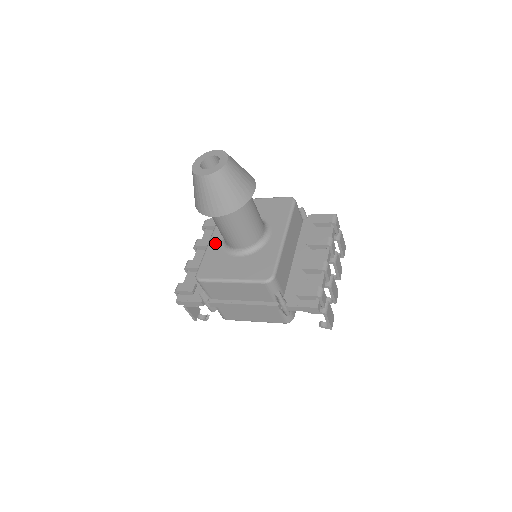
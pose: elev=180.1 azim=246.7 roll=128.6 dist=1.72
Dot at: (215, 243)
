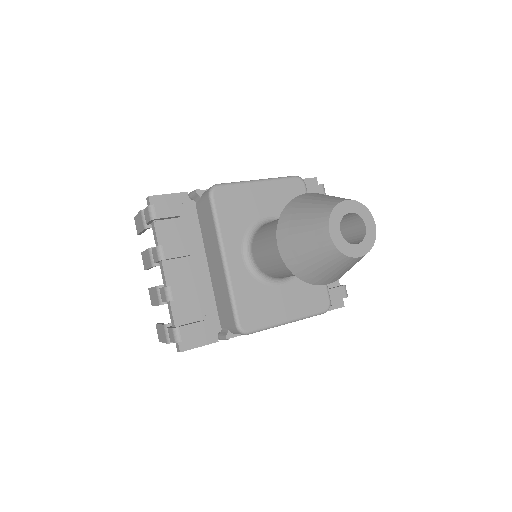
Dot at: (238, 270)
